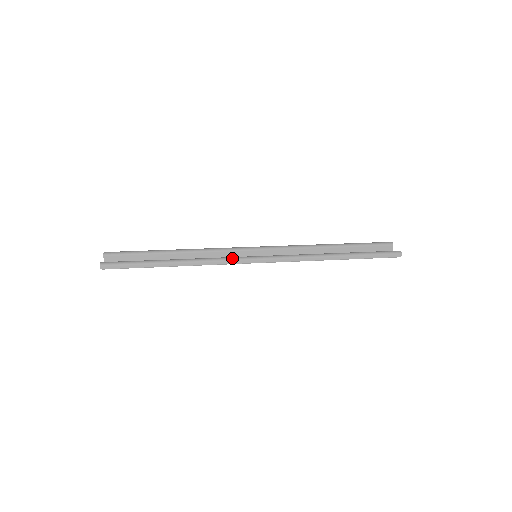
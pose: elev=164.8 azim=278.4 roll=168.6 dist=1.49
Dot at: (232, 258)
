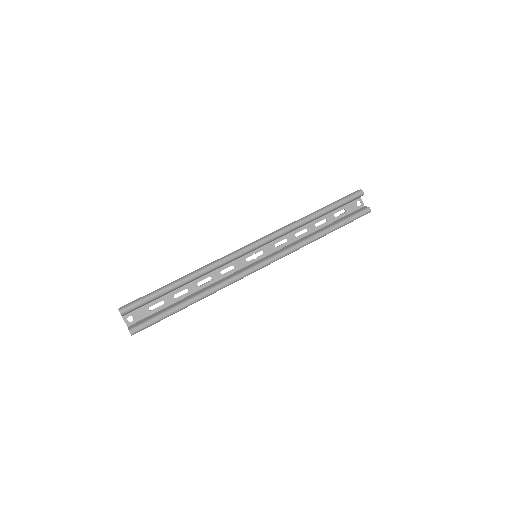
Dot at: (242, 277)
